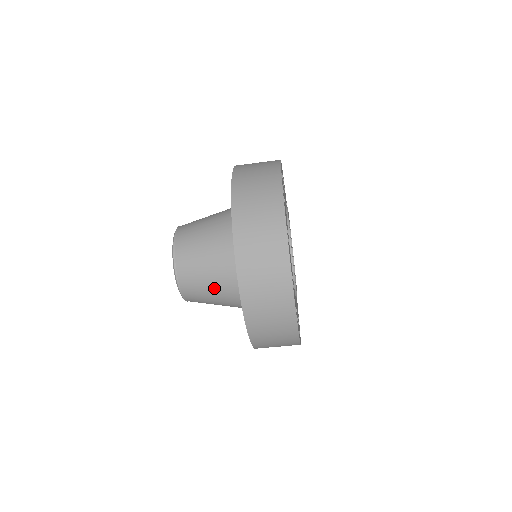
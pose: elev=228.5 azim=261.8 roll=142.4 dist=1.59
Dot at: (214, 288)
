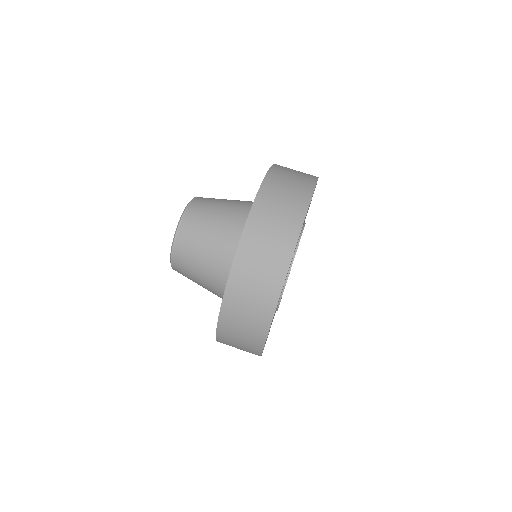
Dot at: (226, 207)
